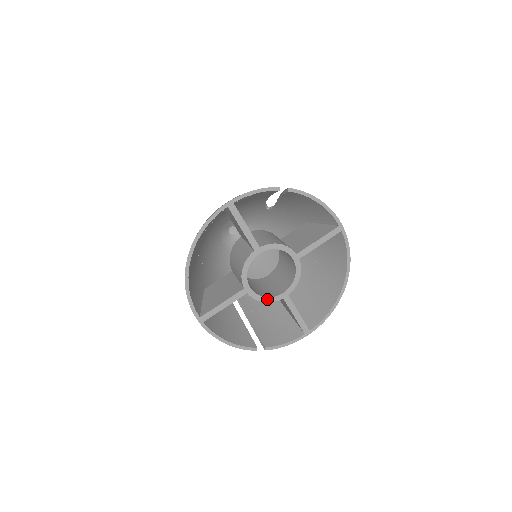
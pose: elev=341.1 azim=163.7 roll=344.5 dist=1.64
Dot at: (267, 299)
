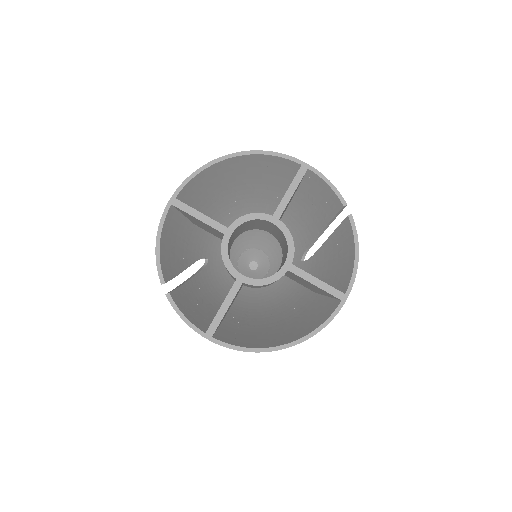
Dot at: (227, 261)
